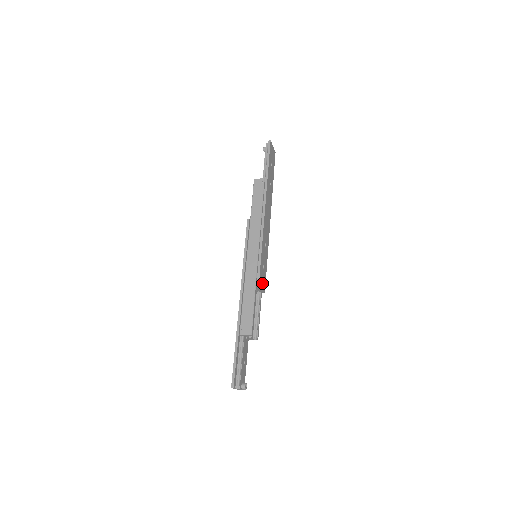
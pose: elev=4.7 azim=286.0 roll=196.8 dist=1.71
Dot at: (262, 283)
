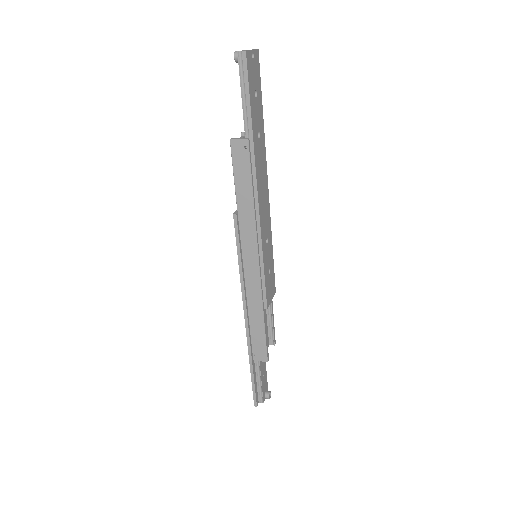
Dot at: (271, 293)
